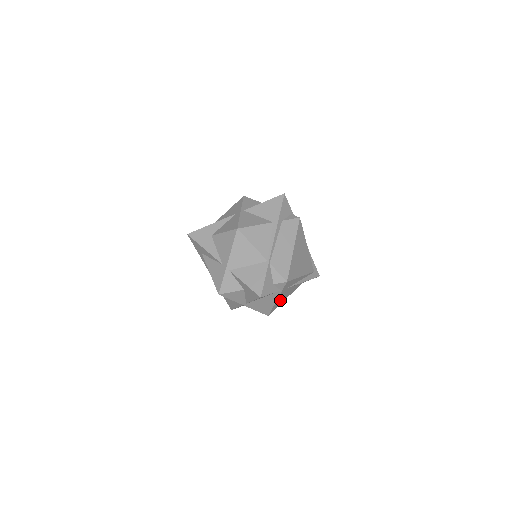
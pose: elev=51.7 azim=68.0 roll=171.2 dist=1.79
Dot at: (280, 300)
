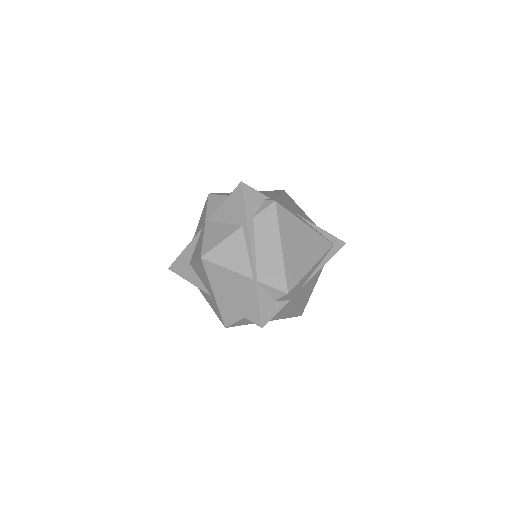
Dot at: (303, 299)
